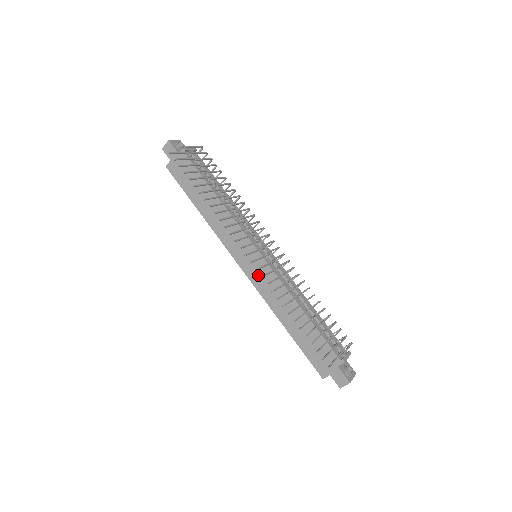
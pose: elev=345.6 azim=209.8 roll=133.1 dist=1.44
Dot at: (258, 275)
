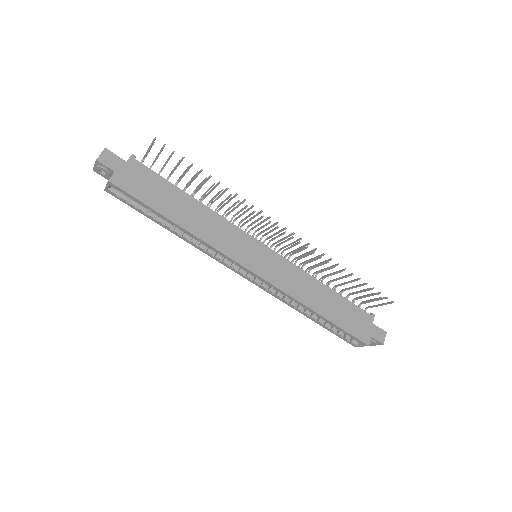
Dot at: (273, 270)
